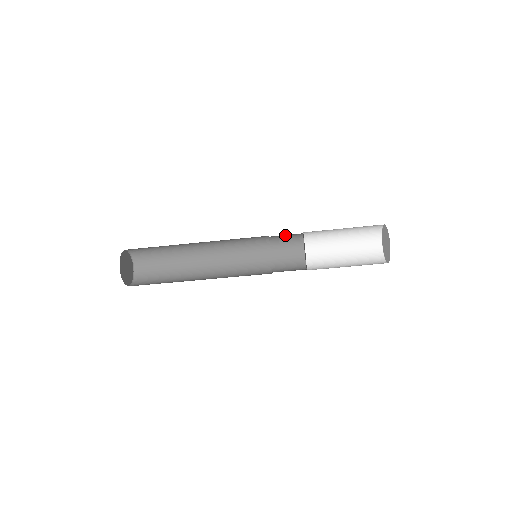
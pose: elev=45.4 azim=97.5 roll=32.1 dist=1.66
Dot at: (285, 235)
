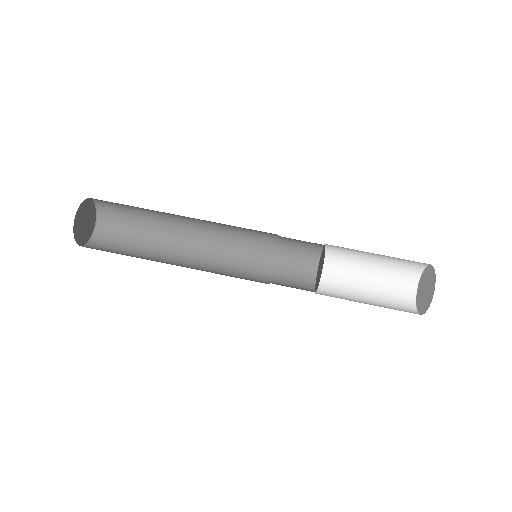
Dot at: (295, 263)
